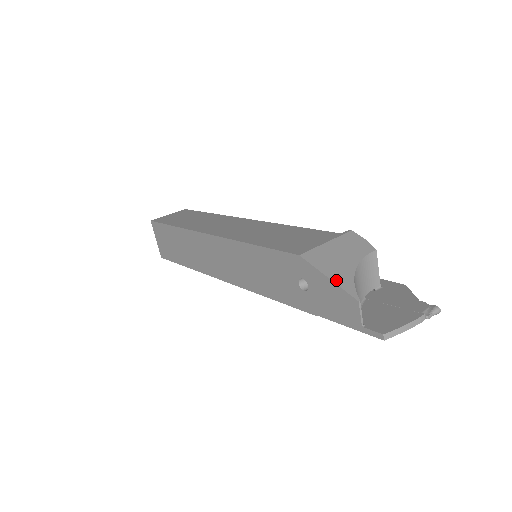
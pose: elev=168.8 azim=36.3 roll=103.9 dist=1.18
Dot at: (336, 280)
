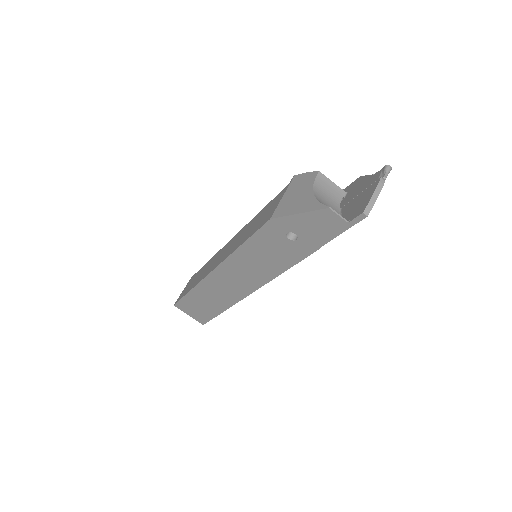
Dot at: (305, 210)
